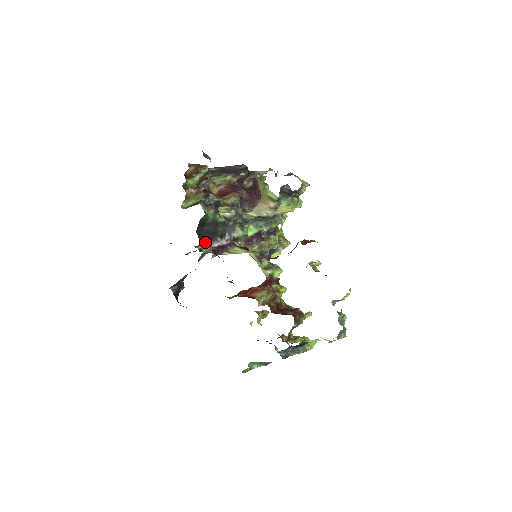
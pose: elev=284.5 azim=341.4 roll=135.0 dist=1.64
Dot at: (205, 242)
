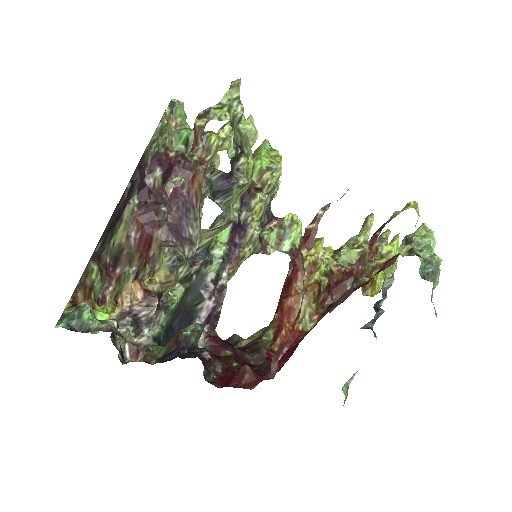
Dot at: occluded
